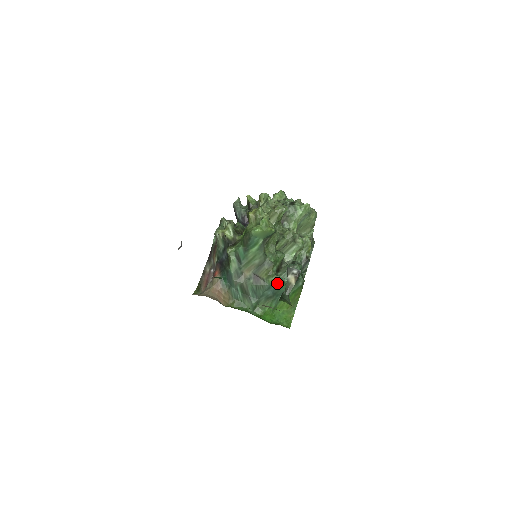
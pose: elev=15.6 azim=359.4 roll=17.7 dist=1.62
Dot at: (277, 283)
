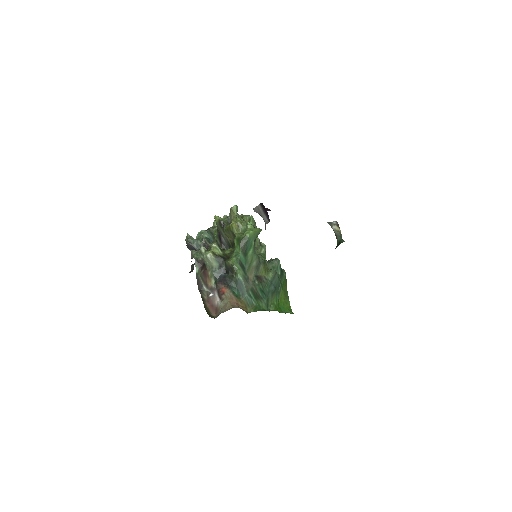
Dot at: (275, 276)
